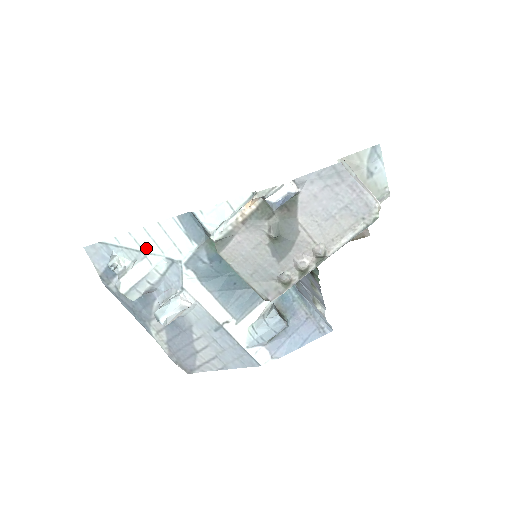
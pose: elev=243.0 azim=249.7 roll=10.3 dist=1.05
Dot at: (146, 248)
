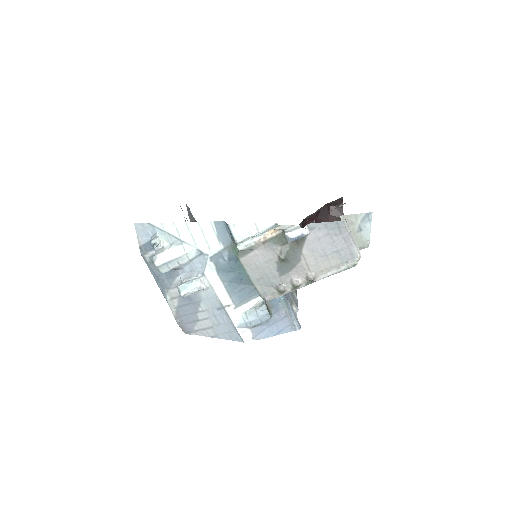
Dot at: (184, 238)
